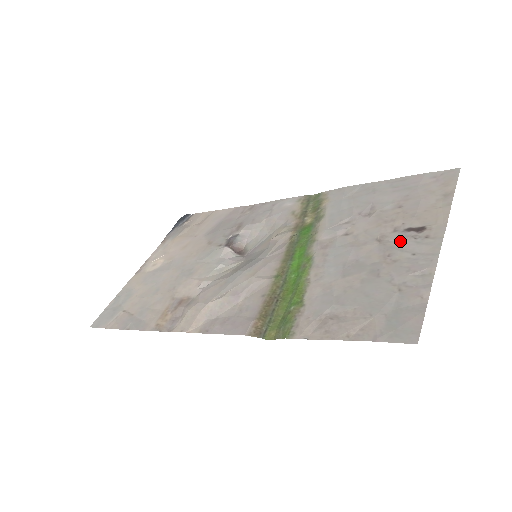
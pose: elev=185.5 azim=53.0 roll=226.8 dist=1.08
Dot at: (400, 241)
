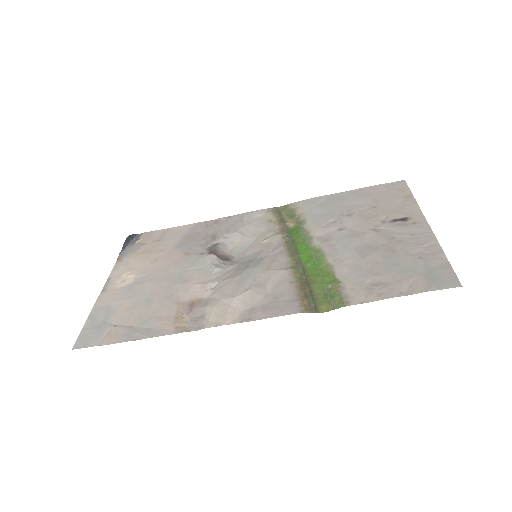
Dot at: (394, 228)
